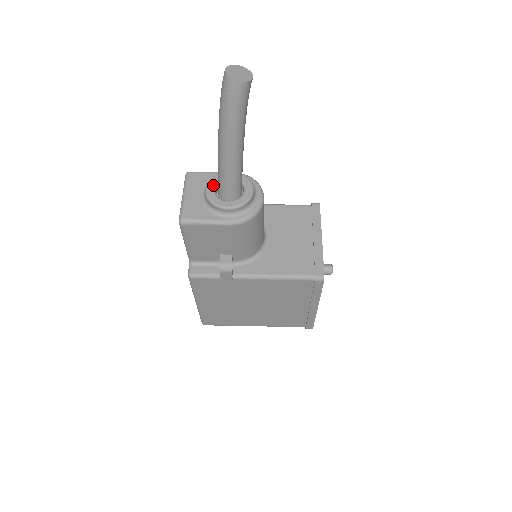
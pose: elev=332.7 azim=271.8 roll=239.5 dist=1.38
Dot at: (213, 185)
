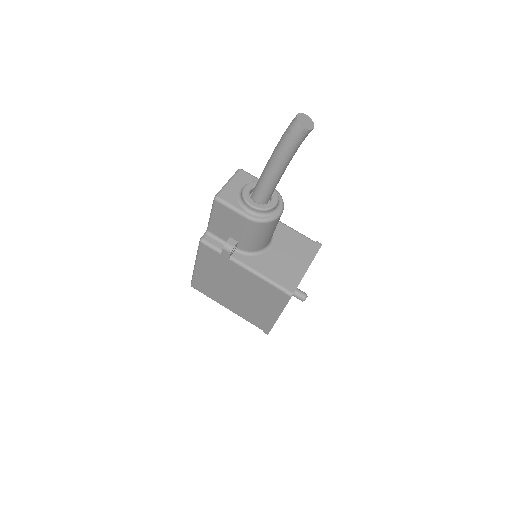
Dot at: (252, 186)
